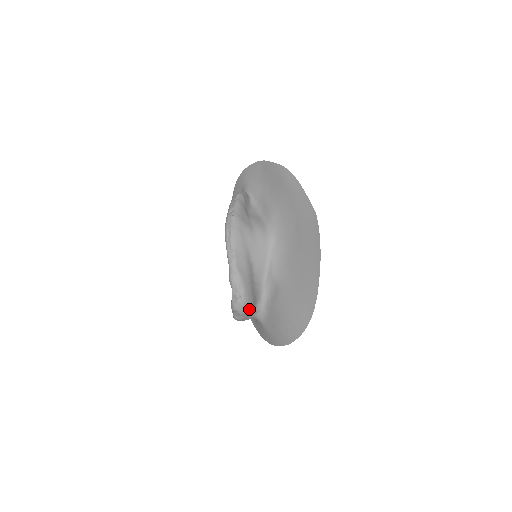
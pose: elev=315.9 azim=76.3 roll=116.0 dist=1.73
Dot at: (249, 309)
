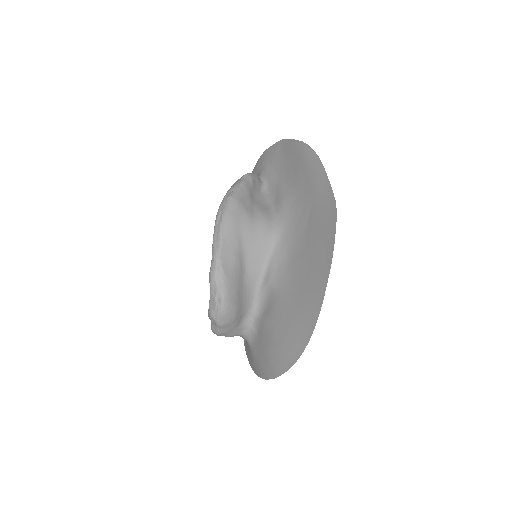
Dot at: (231, 321)
